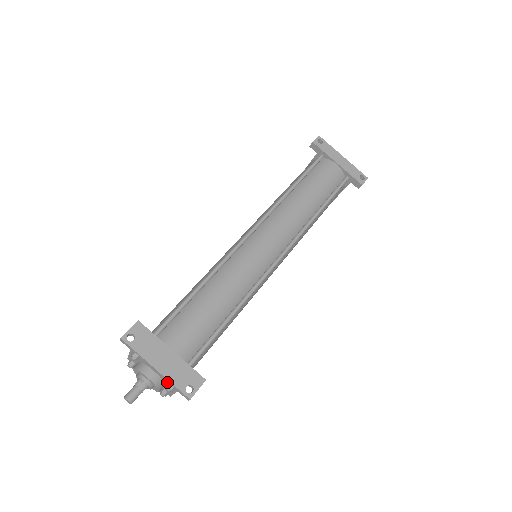
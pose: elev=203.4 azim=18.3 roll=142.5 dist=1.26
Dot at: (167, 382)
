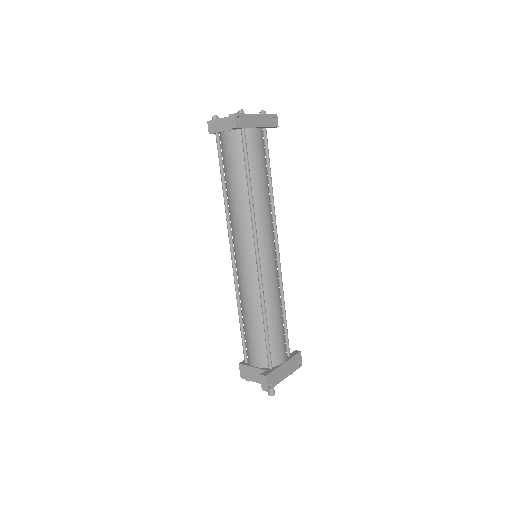
Dot at: occluded
